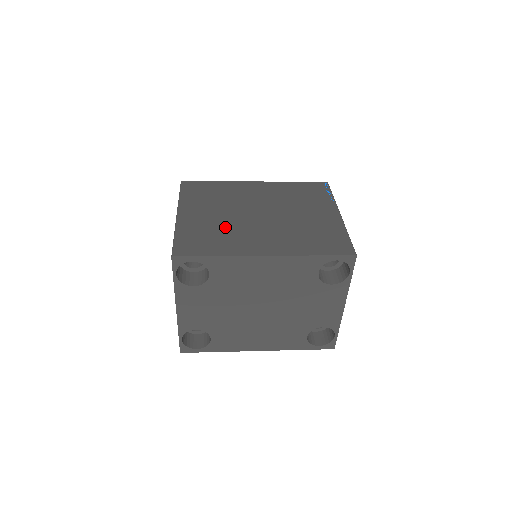
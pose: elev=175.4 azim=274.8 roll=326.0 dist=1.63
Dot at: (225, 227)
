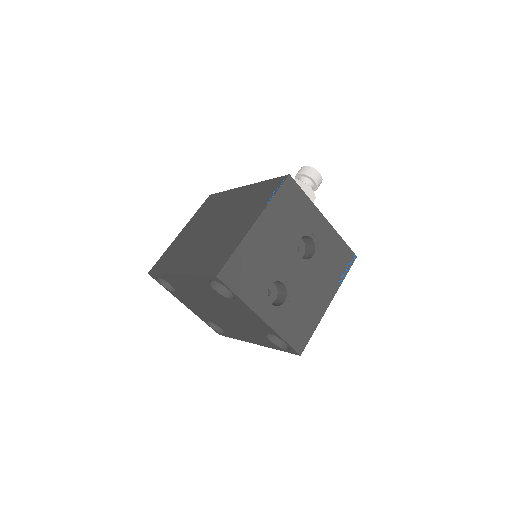
Dot at: (186, 244)
